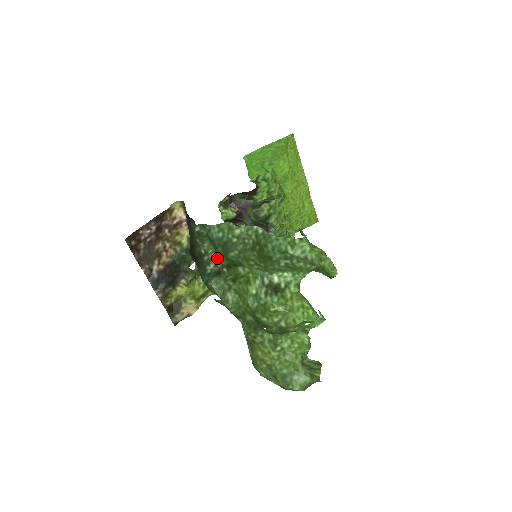
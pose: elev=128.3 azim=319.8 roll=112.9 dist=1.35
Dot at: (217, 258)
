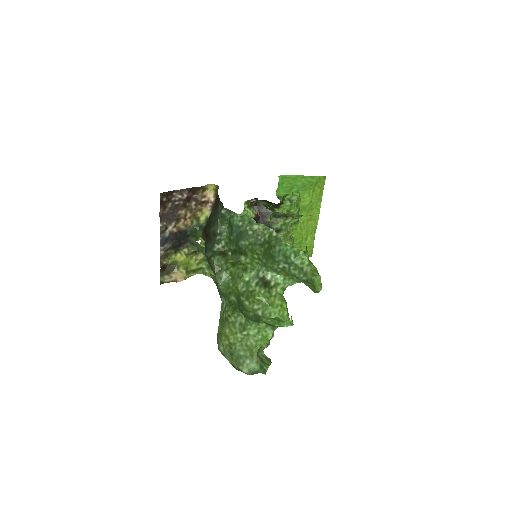
Dot at: (228, 241)
